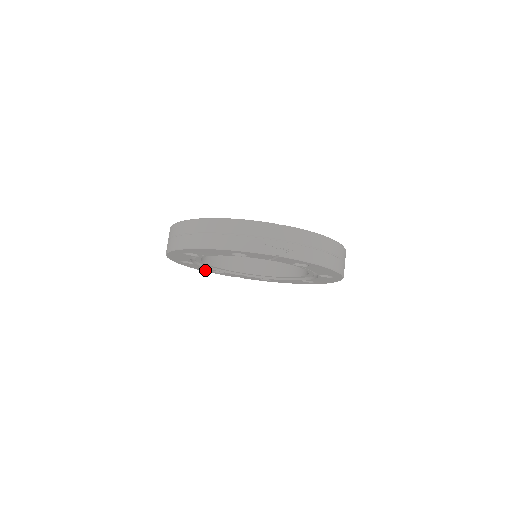
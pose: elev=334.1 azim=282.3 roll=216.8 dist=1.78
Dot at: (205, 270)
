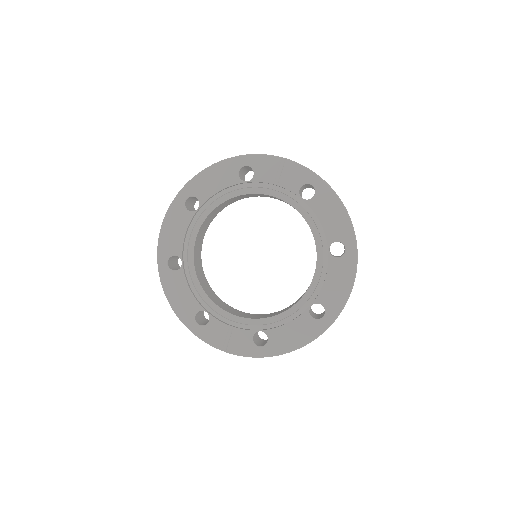
Dot at: (186, 315)
